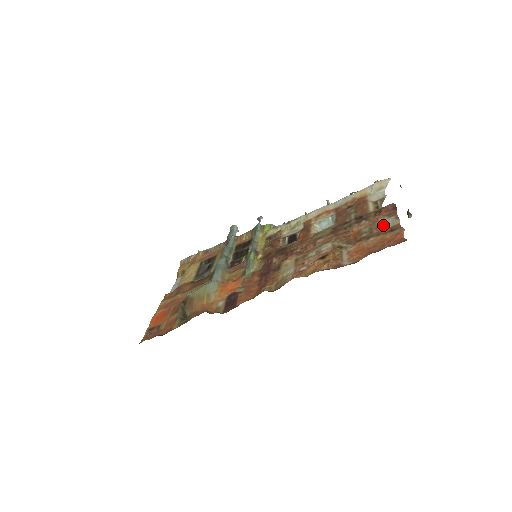
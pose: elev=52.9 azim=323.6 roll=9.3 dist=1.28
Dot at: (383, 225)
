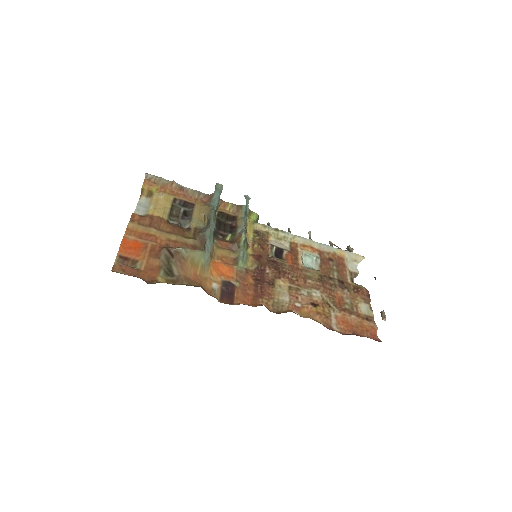
Dot at: (361, 308)
